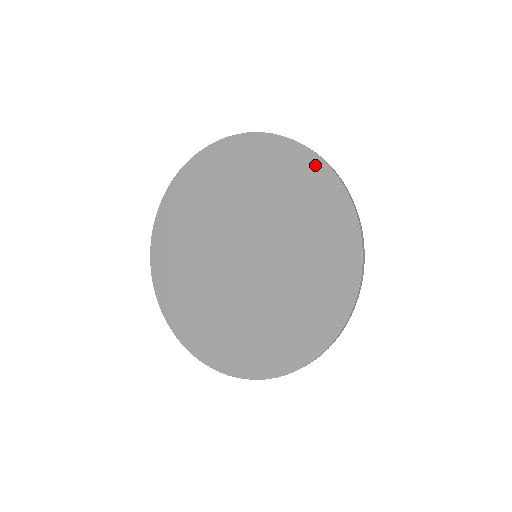
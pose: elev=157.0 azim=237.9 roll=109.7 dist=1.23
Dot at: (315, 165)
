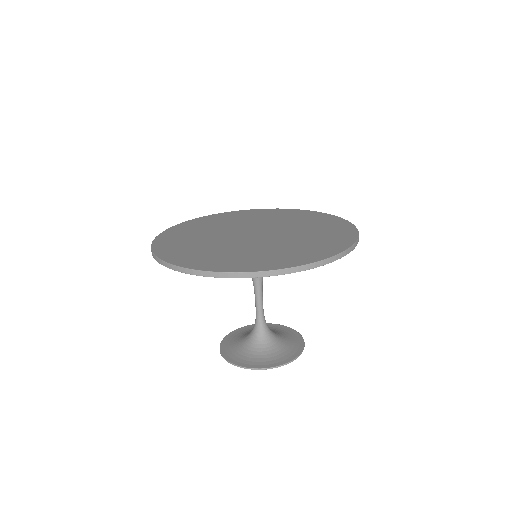
Dot at: (300, 211)
